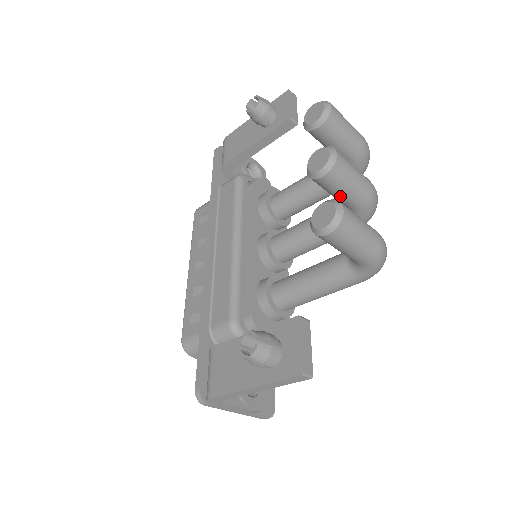
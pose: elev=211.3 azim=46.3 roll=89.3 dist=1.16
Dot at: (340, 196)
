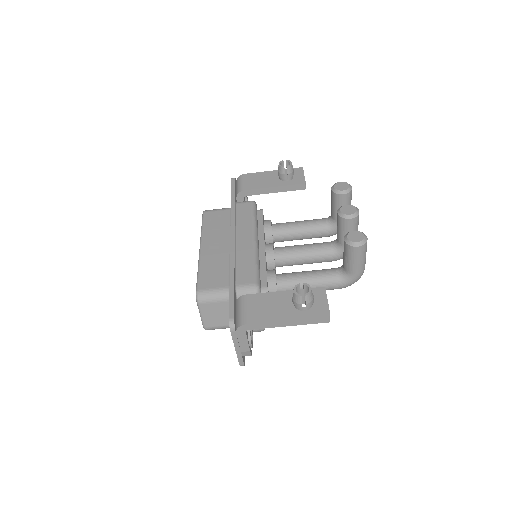
Dot at: occluded
